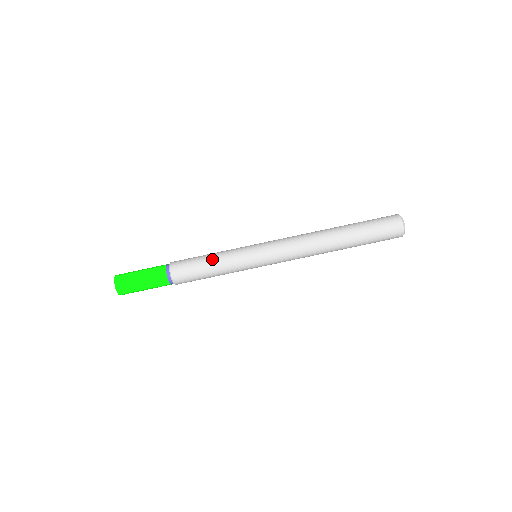
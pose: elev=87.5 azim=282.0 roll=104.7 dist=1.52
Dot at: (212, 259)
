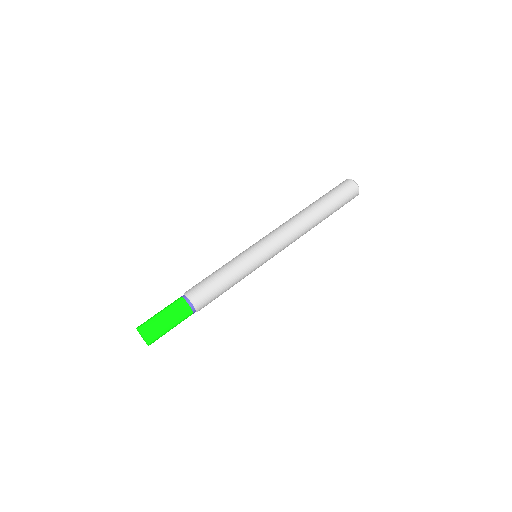
Dot at: (218, 269)
